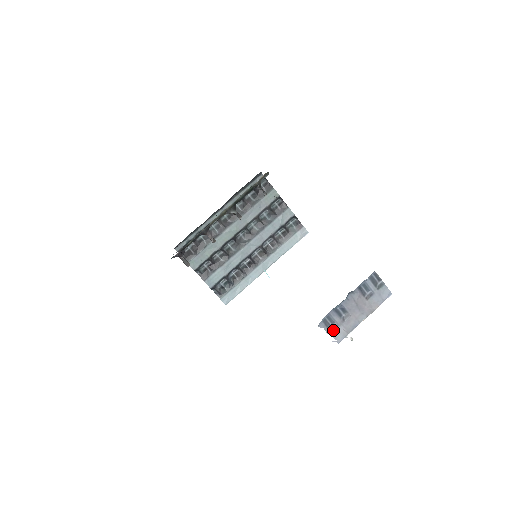
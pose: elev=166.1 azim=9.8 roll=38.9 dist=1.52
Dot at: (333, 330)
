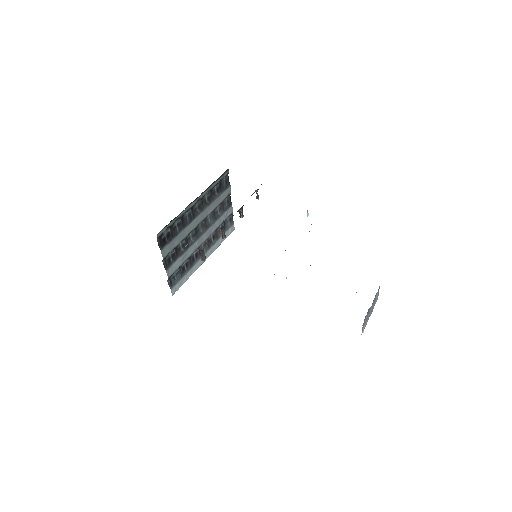
Dot at: (363, 327)
